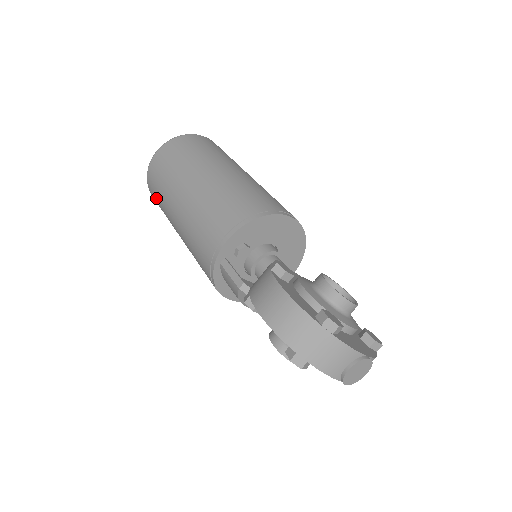
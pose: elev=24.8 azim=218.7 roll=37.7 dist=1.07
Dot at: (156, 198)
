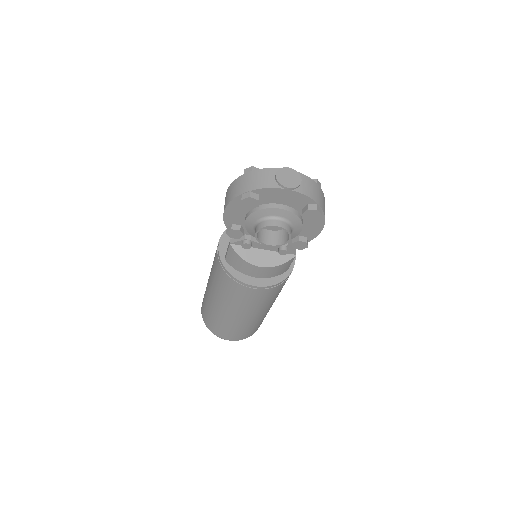
Dot at: (211, 322)
